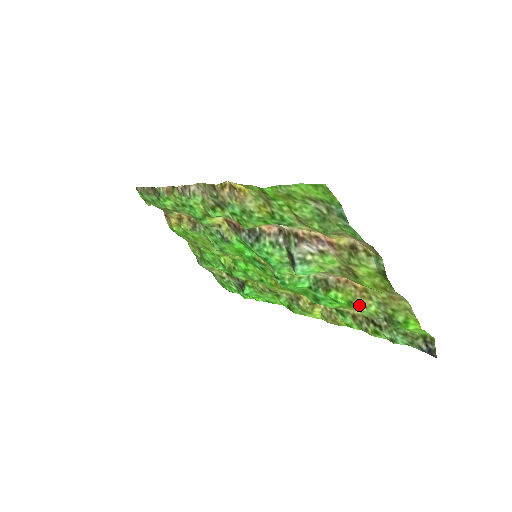
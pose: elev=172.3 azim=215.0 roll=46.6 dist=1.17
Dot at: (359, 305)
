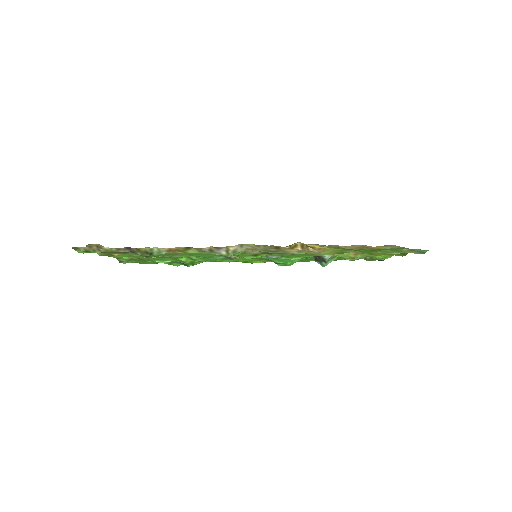
Dot at: (348, 258)
